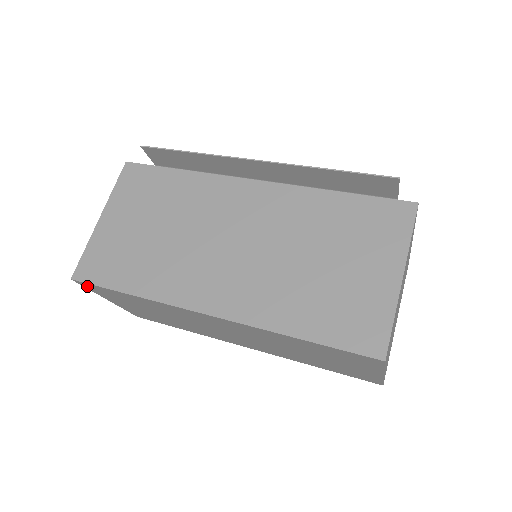
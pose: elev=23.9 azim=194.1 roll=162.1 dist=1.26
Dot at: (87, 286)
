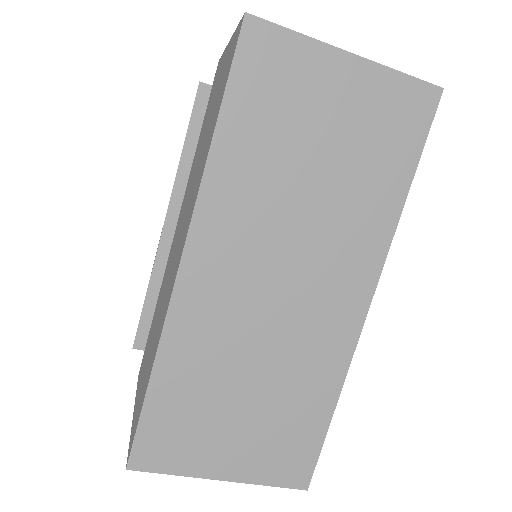
Dot at: (151, 461)
